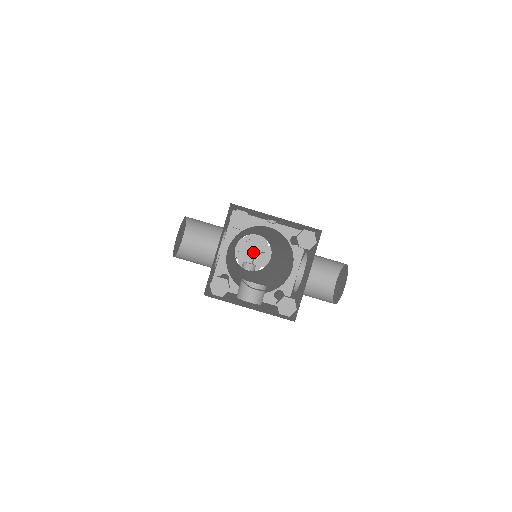
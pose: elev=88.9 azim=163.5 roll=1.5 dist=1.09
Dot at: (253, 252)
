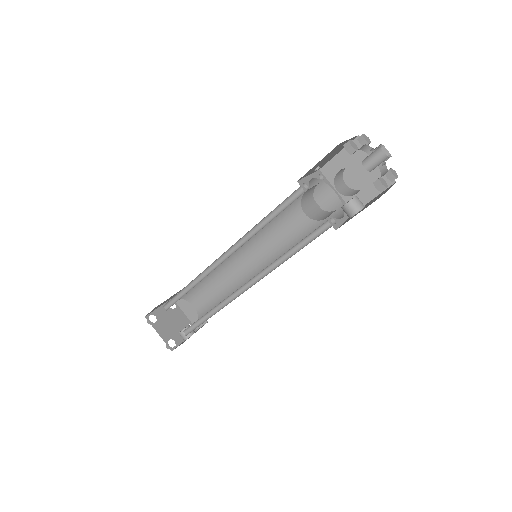
Dot at: (172, 323)
